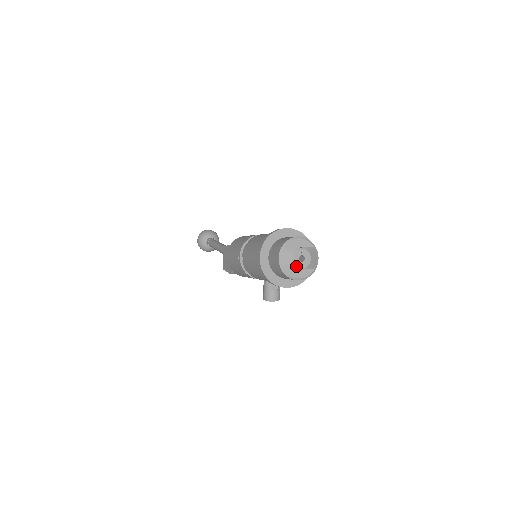
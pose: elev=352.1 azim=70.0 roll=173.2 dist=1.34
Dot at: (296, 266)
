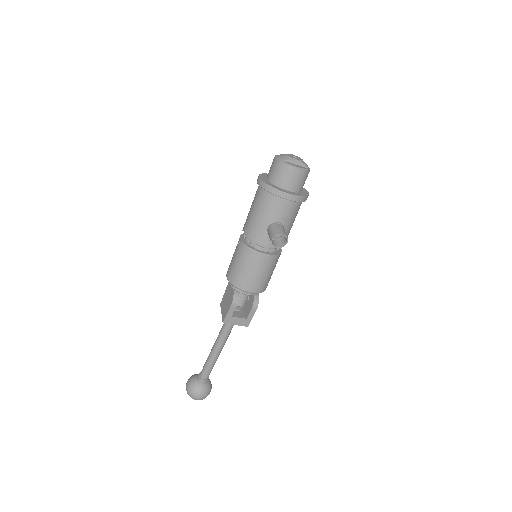
Dot at: (291, 157)
